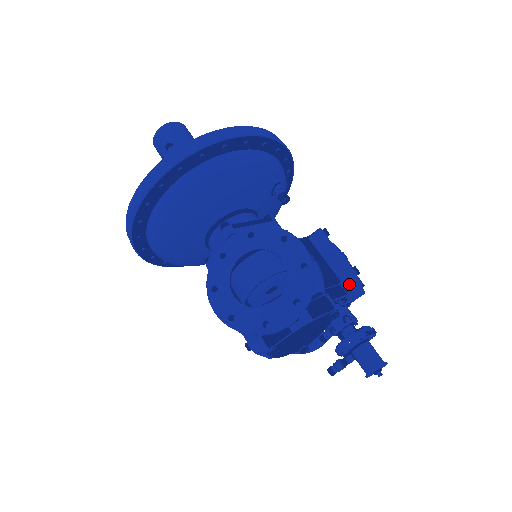
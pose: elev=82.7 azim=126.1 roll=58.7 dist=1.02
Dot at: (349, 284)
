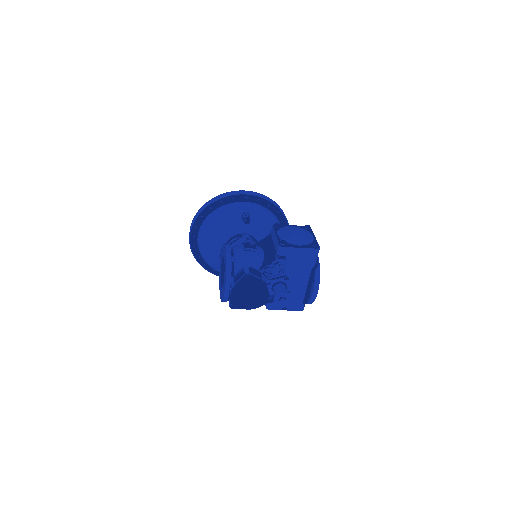
Dot at: (279, 252)
